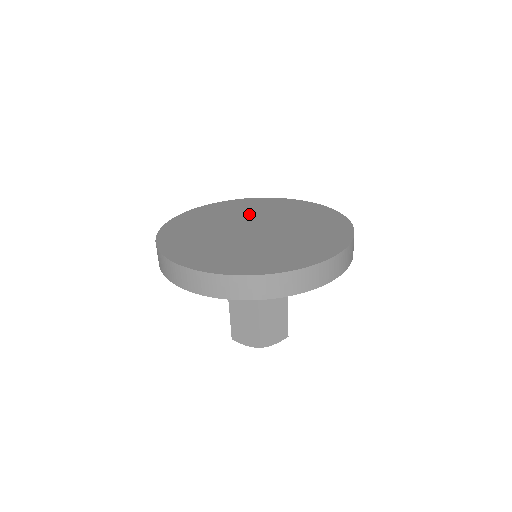
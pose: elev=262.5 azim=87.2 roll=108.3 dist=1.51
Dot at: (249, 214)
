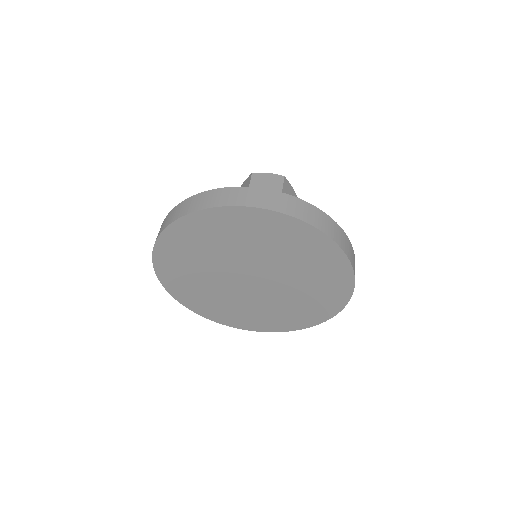
Dot at: (224, 255)
